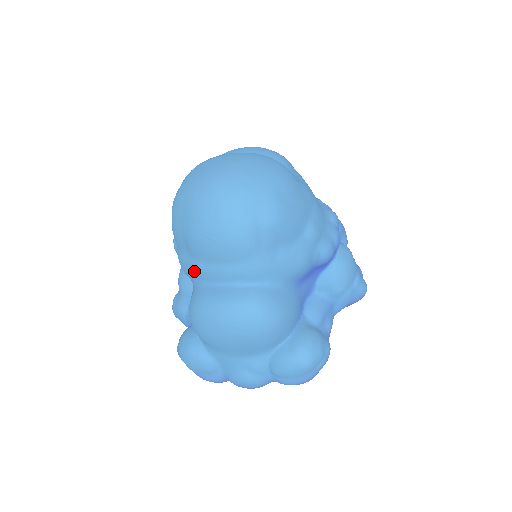
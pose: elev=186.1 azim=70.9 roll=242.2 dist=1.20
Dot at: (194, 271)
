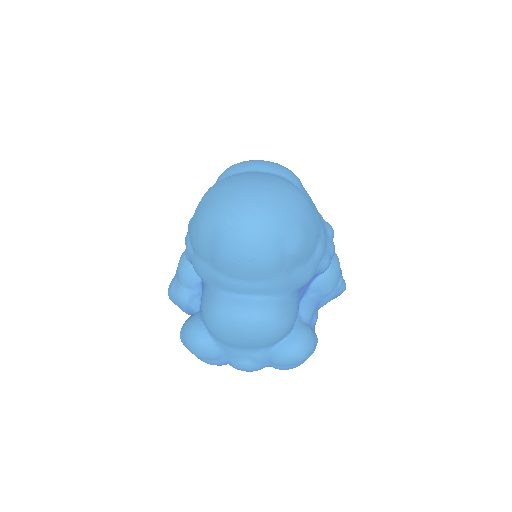
Dot at: (214, 281)
